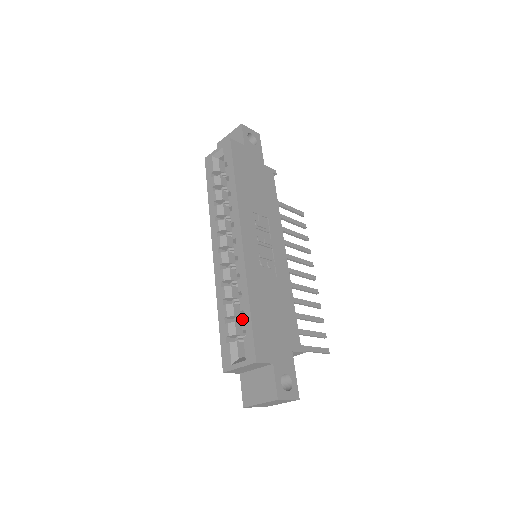
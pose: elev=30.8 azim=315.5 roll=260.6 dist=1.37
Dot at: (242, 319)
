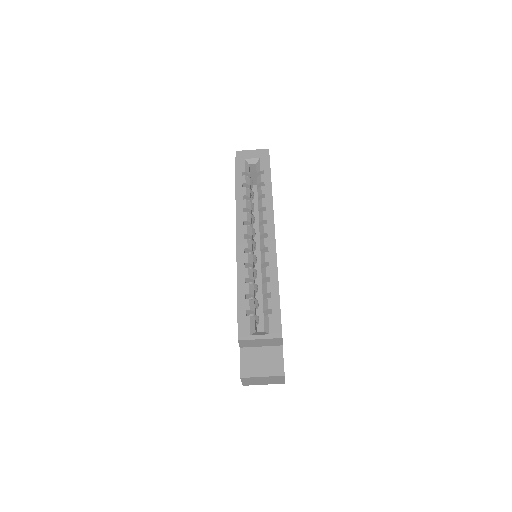
Dot at: (269, 299)
